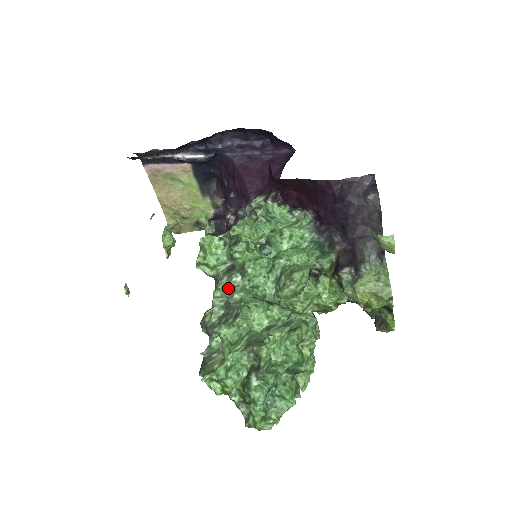
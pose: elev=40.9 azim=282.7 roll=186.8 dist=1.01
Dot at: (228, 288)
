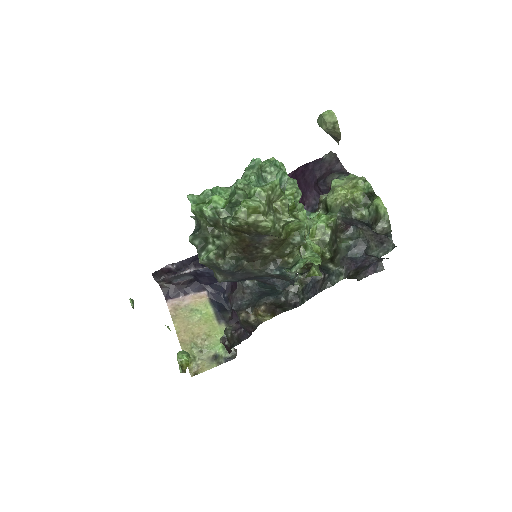
Dot at: occluded
